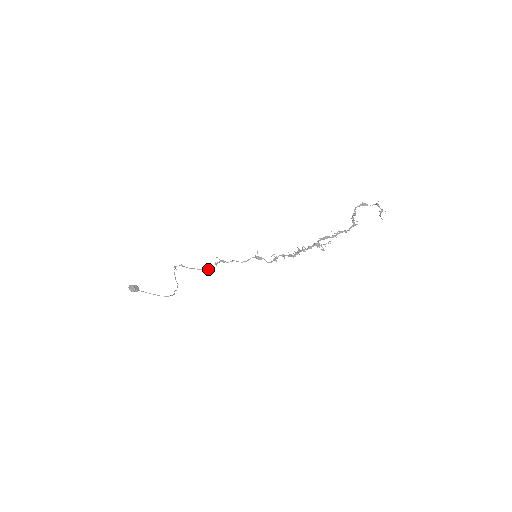
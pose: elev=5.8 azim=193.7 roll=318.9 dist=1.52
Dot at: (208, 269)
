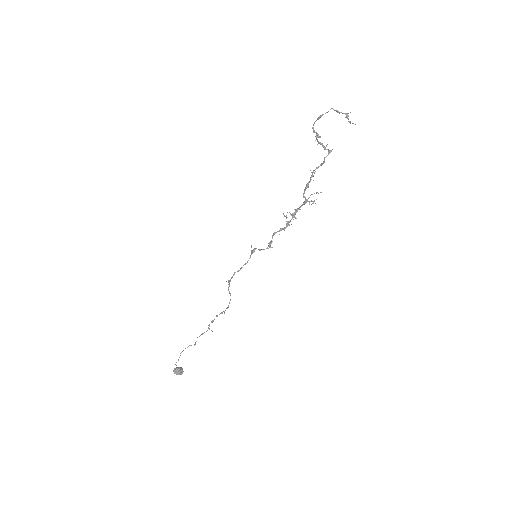
Dot at: (228, 306)
